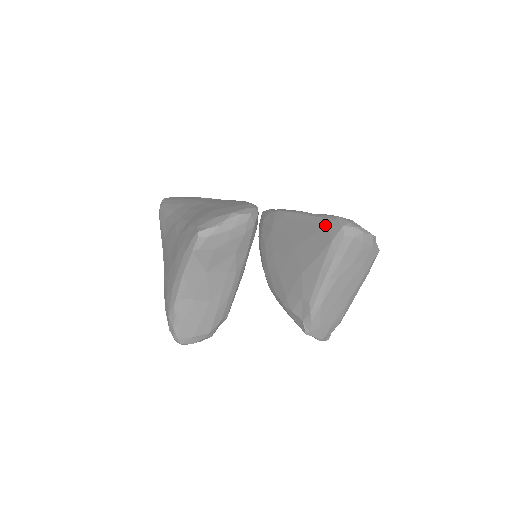
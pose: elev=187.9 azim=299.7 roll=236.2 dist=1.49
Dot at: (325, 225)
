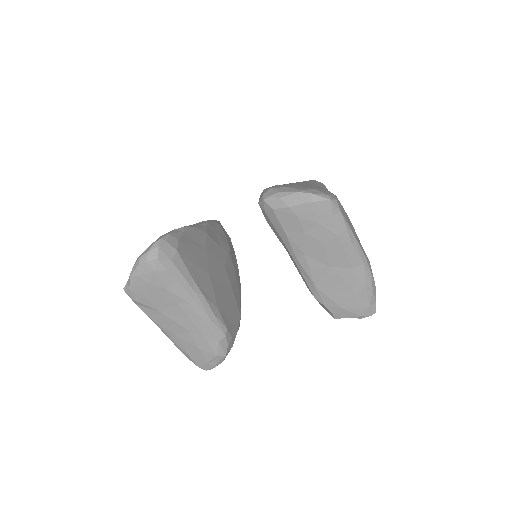
Dot at: occluded
